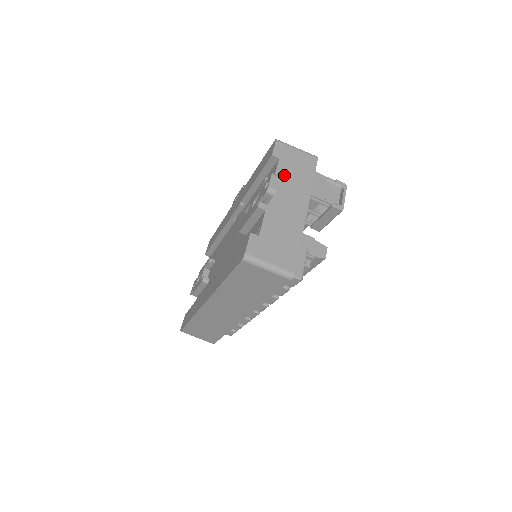
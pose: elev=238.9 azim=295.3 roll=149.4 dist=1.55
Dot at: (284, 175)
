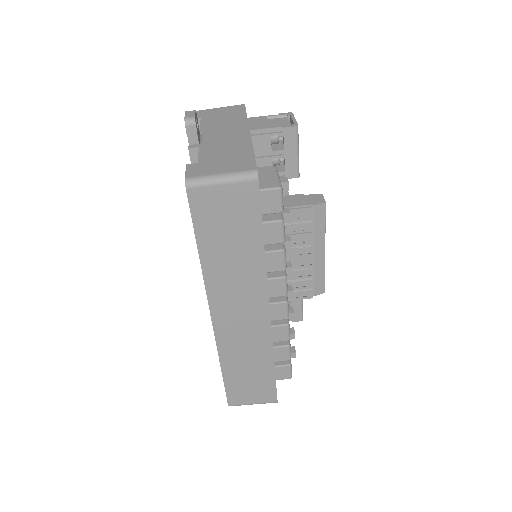
Dot at: (211, 123)
